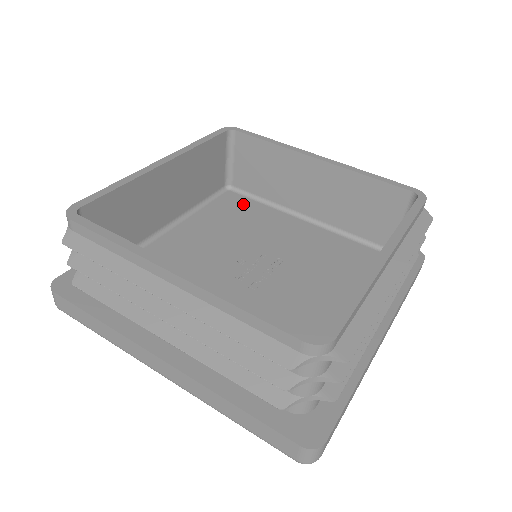
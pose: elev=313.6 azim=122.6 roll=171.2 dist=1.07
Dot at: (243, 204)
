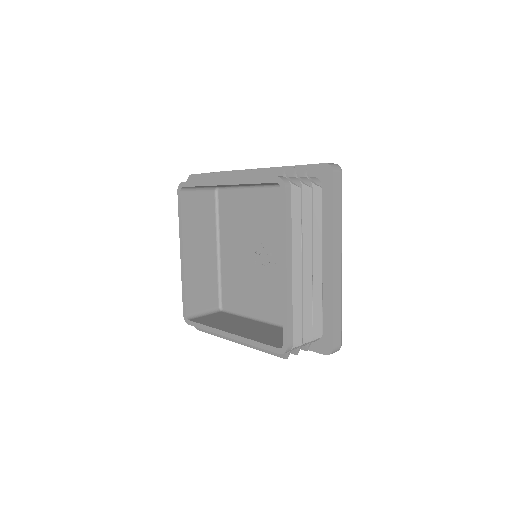
Dot at: occluded
